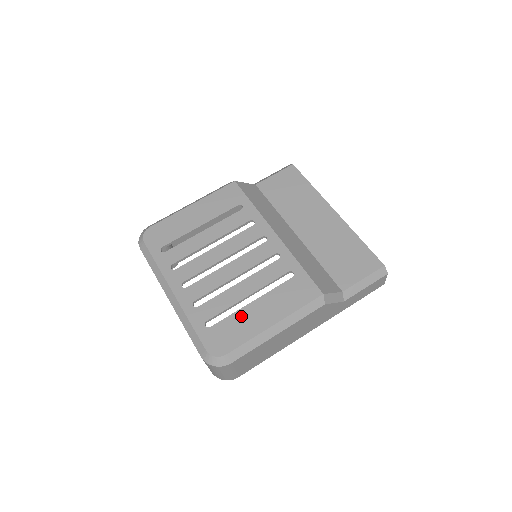
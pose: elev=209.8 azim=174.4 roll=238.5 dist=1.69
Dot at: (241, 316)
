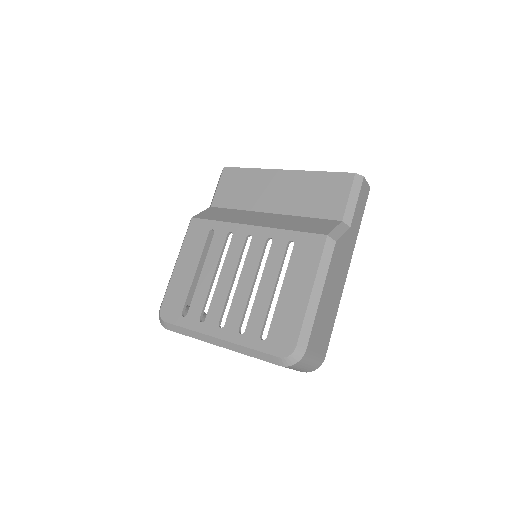
Dot at: (282, 308)
